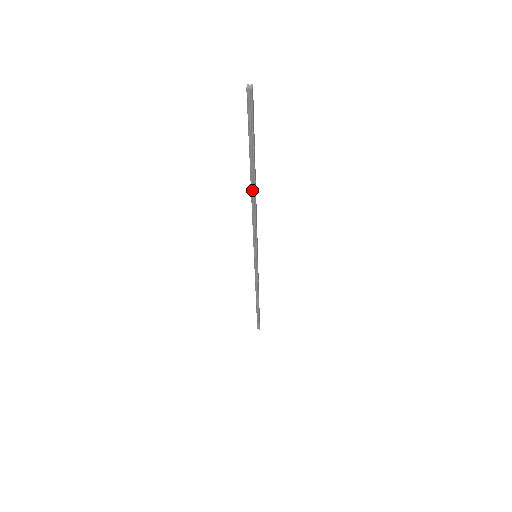
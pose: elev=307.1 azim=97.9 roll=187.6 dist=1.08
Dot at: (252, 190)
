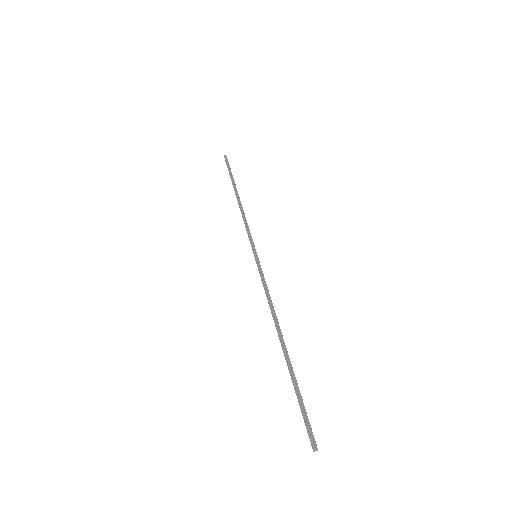
Dot at: (281, 340)
